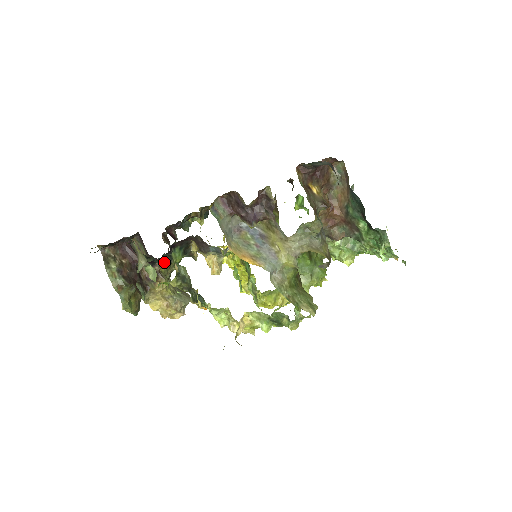
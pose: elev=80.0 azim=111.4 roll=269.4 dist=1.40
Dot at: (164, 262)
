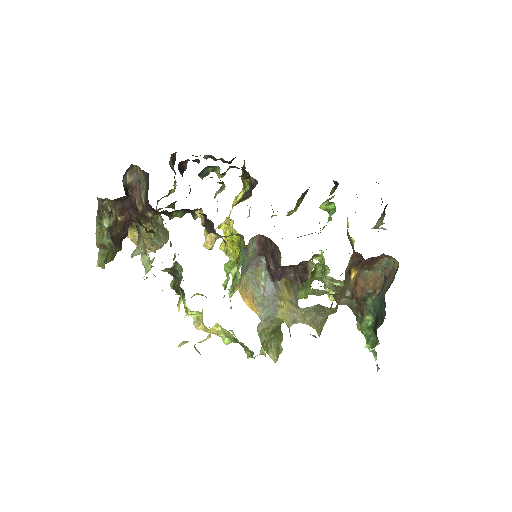
Dot at: (161, 213)
